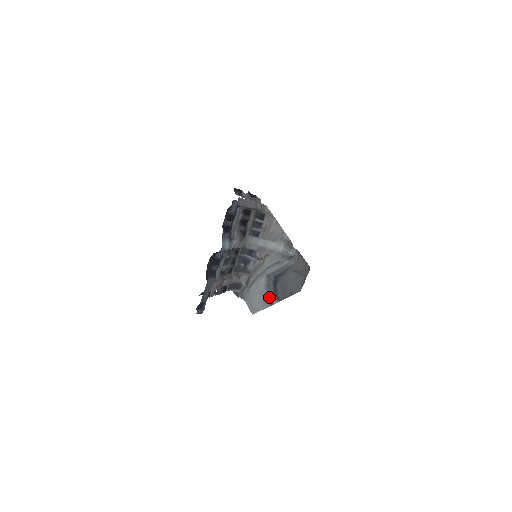
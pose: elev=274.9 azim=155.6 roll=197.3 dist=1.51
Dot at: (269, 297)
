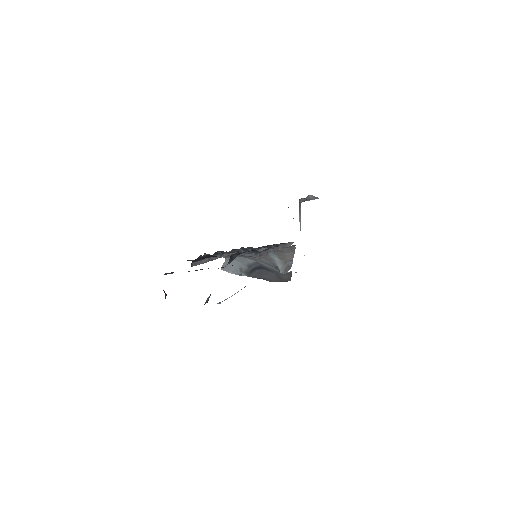
Dot at: (244, 270)
